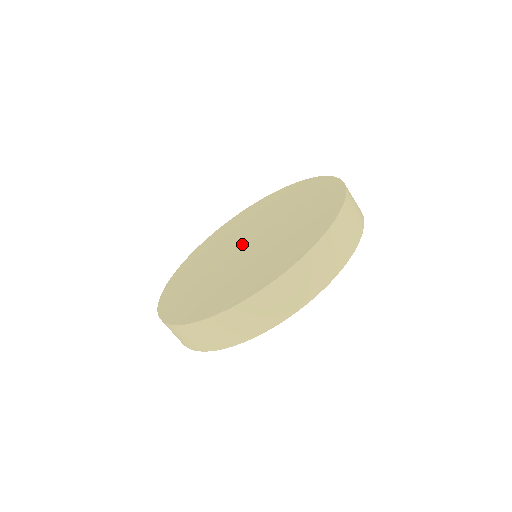
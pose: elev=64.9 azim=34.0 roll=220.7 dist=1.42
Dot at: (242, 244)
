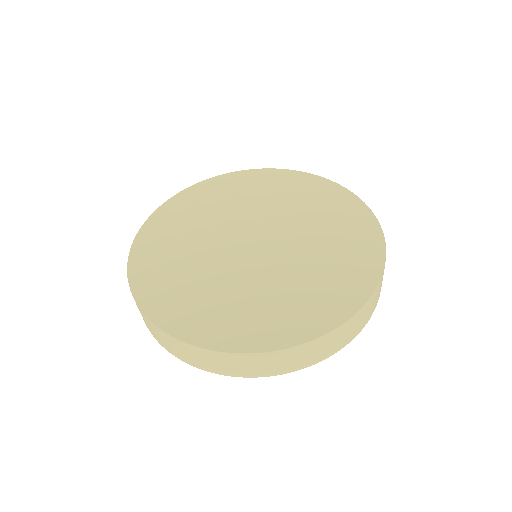
Dot at: (252, 237)
